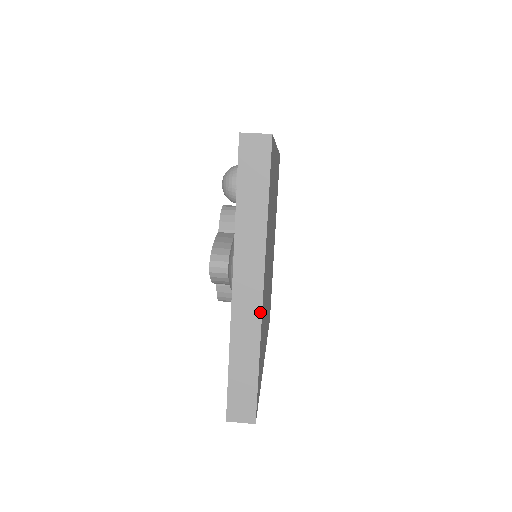
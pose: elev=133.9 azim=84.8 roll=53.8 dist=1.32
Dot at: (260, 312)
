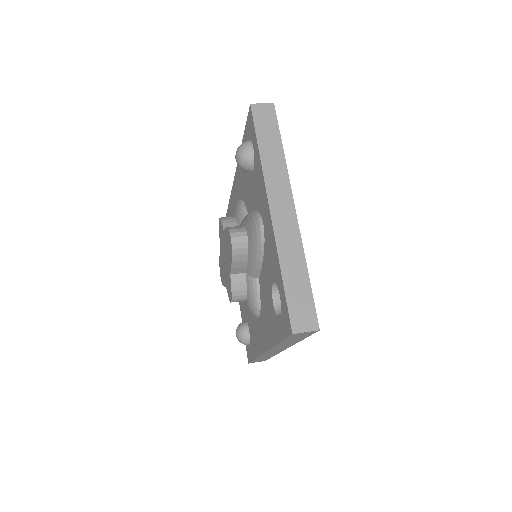
Dot at: (297, 227)
